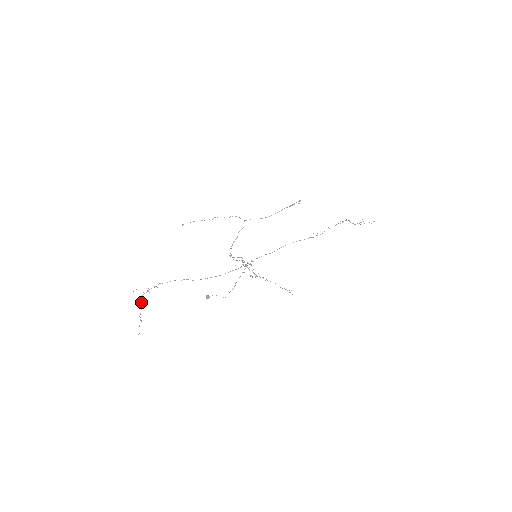
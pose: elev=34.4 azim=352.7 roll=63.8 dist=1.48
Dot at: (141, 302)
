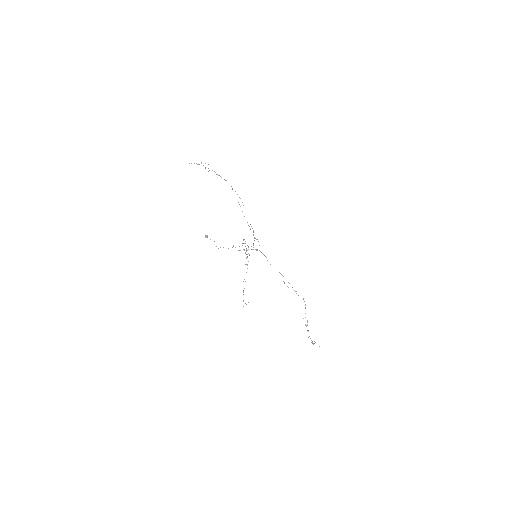
Dot at: (205, 167)
